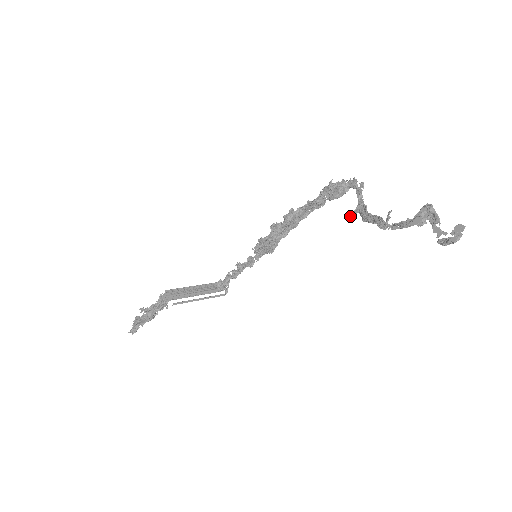
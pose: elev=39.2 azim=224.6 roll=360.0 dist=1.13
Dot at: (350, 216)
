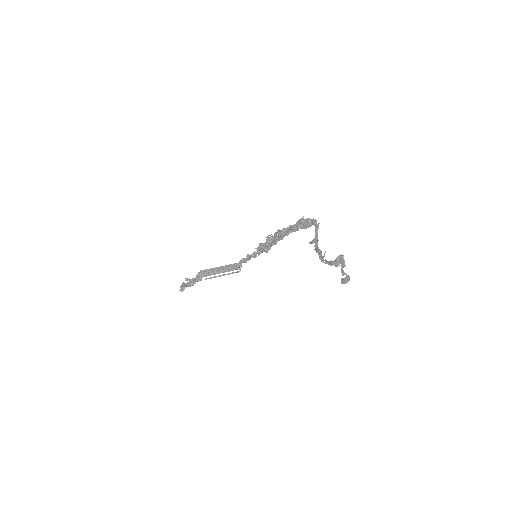
Dot at: occluded
